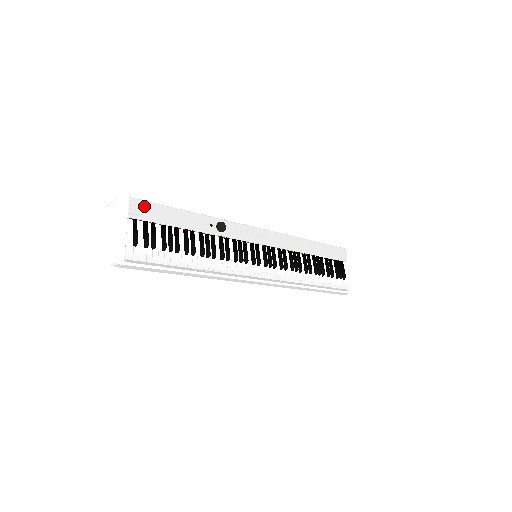
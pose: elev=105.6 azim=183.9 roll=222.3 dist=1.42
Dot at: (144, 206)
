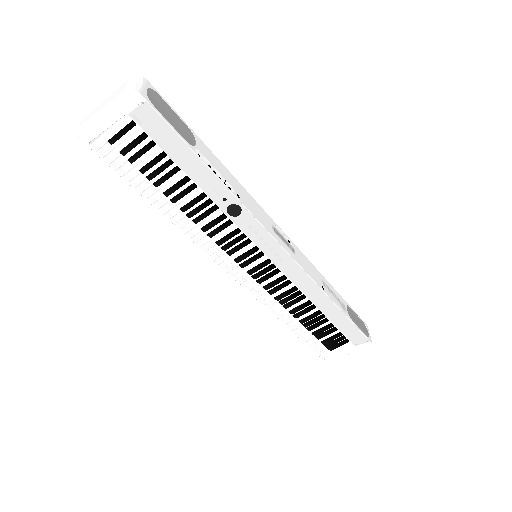
Dot at: (157, 121)
